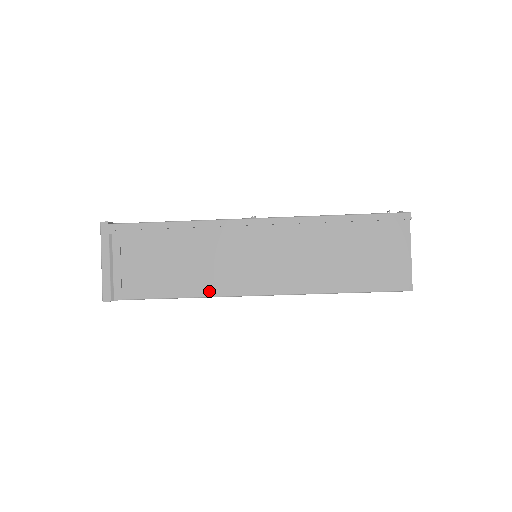
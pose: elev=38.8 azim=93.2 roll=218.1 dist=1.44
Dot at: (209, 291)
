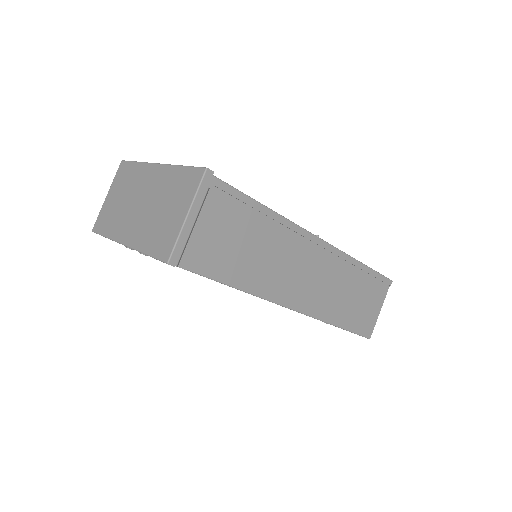
Dot at: (263, 291)
